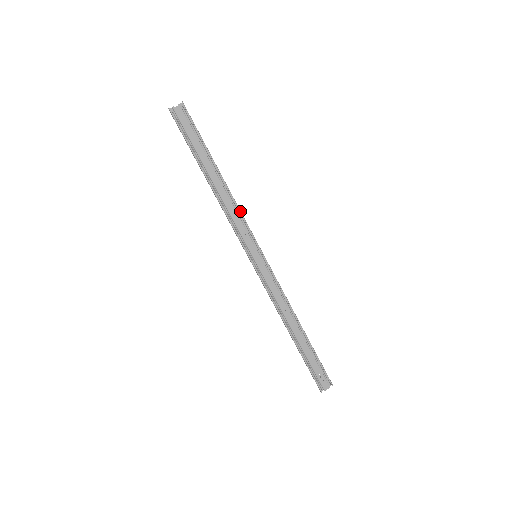
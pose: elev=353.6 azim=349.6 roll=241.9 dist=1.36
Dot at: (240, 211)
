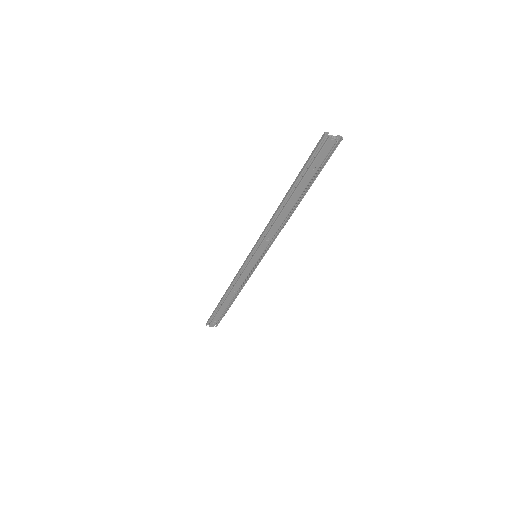
Dot at: occluded
